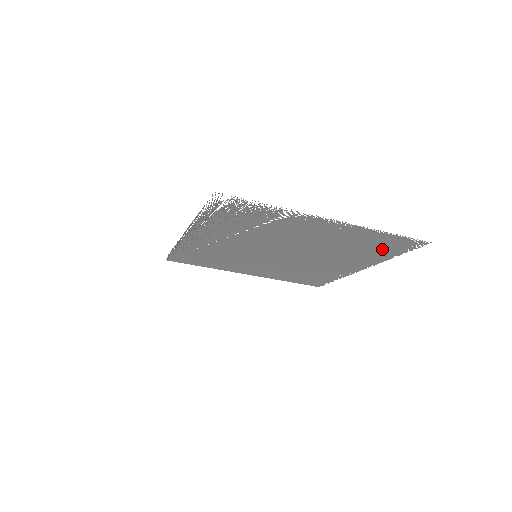
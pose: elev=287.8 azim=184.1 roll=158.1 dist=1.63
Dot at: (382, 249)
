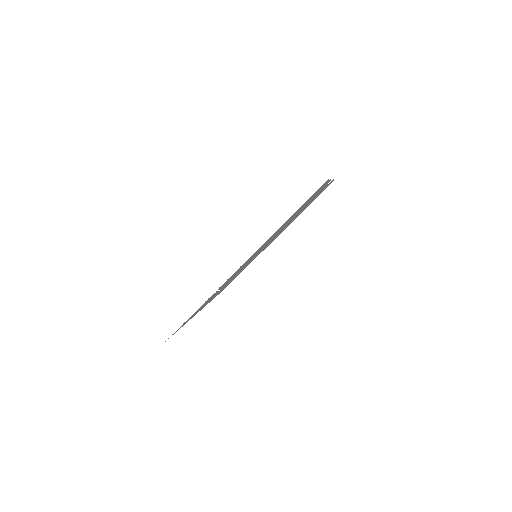
Dot at: occluded
